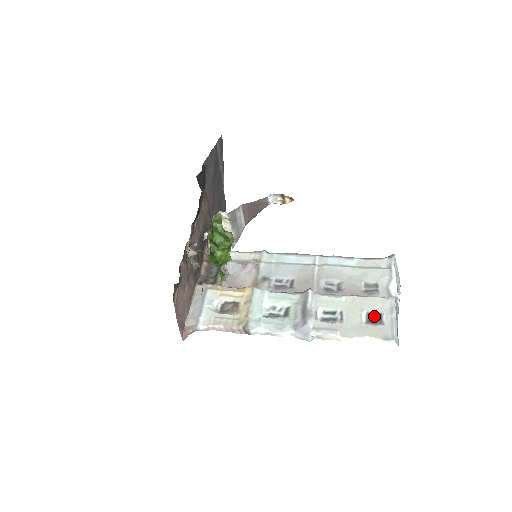
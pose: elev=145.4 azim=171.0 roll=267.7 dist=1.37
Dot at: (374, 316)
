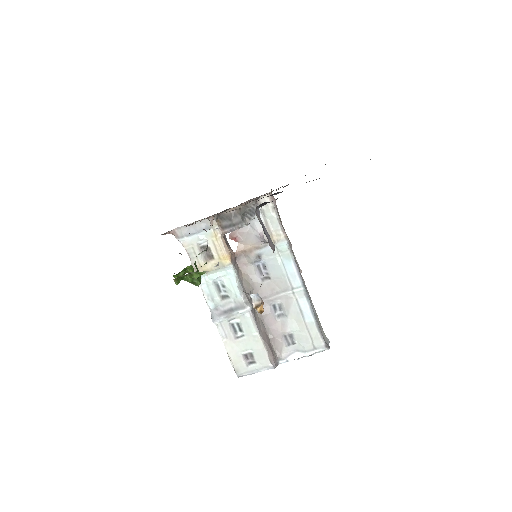
Dot at: (252, 358)
